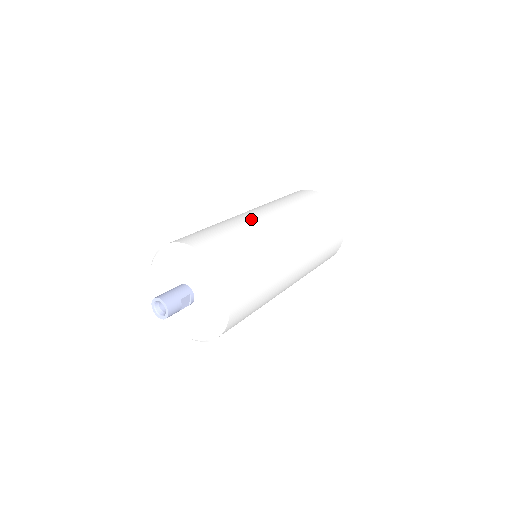
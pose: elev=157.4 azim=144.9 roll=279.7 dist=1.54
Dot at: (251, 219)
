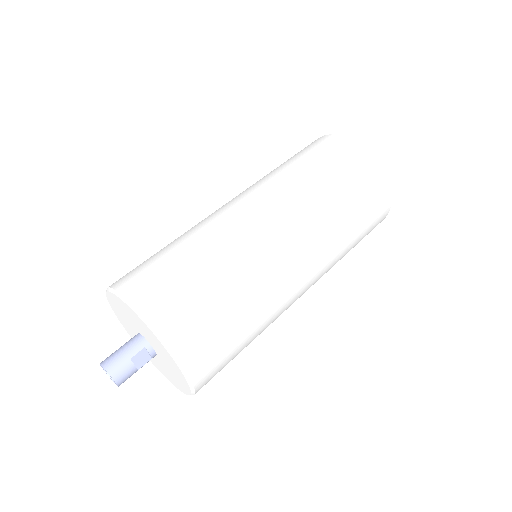
Dot at: (219, 218)
